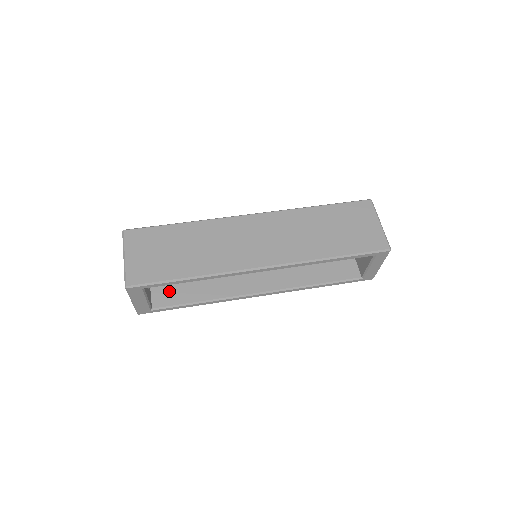
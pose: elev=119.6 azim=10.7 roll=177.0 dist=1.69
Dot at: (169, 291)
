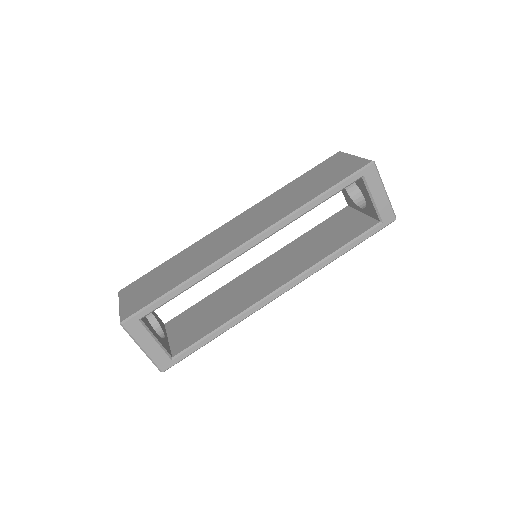
Dot at: (187, 336)
